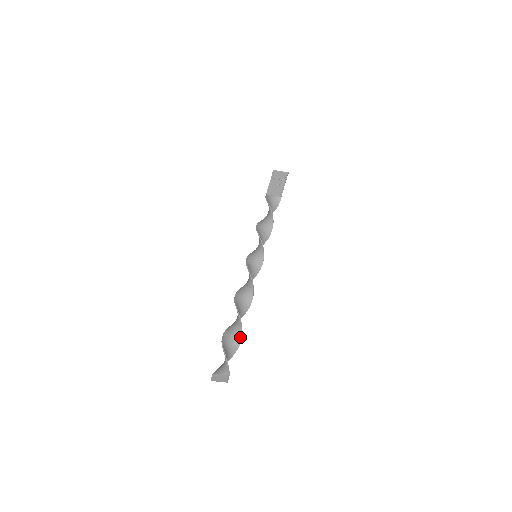
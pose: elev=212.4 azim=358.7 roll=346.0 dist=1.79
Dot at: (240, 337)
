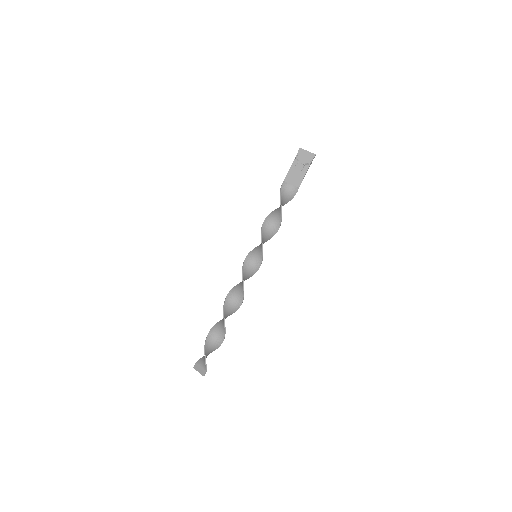
Dot at: (223, 337)
